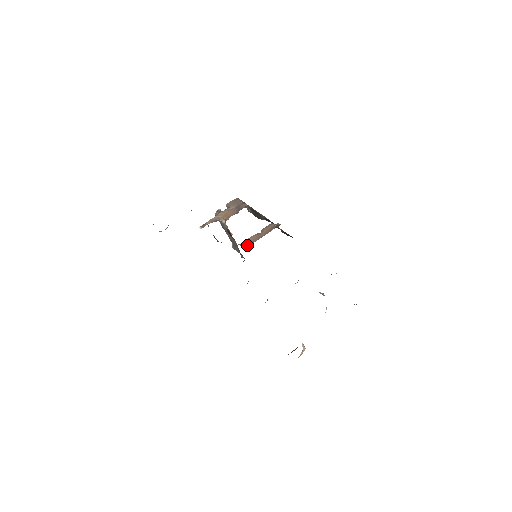
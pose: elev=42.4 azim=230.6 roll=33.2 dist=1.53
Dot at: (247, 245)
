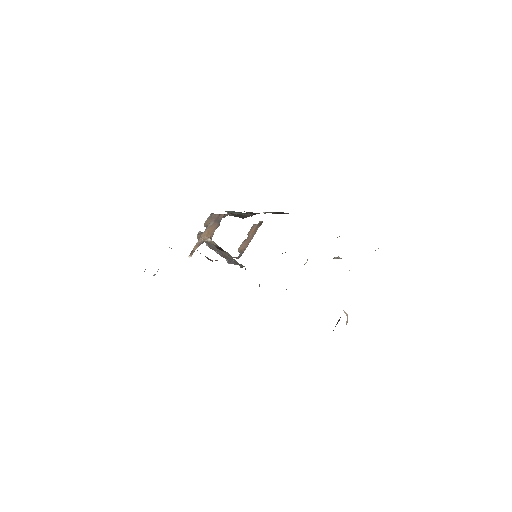
Dot at: (240, 254)
